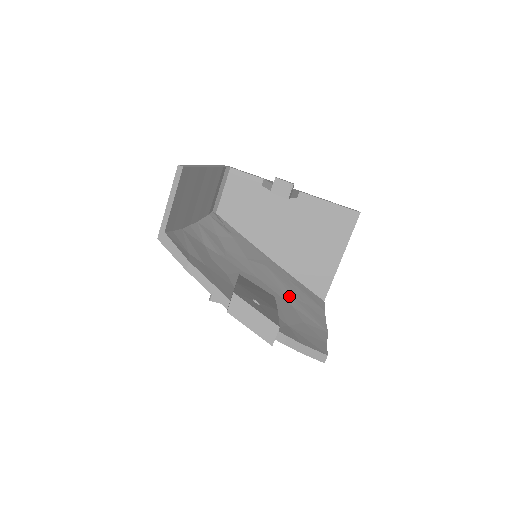
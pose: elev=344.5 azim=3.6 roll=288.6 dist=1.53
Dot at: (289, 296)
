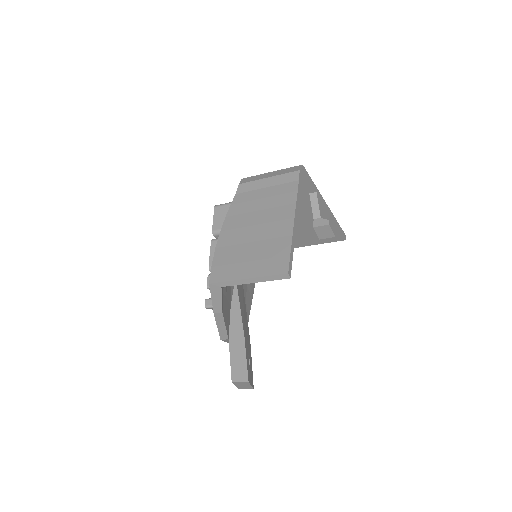
Dot at: occluded
